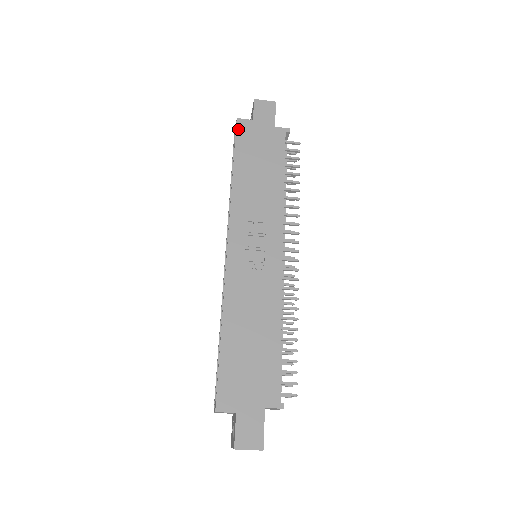
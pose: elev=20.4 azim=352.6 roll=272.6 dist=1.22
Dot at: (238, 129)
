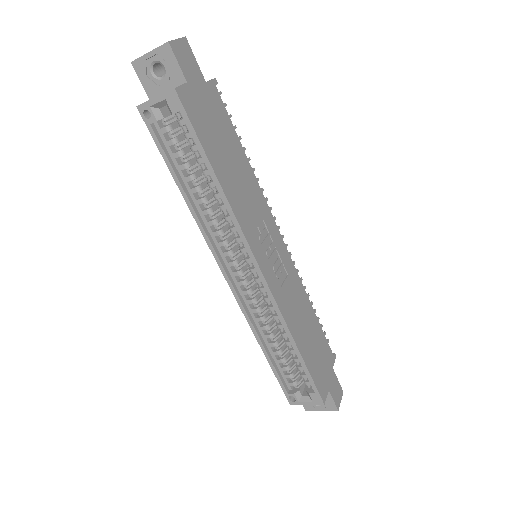
Dot at: (186, 107)
